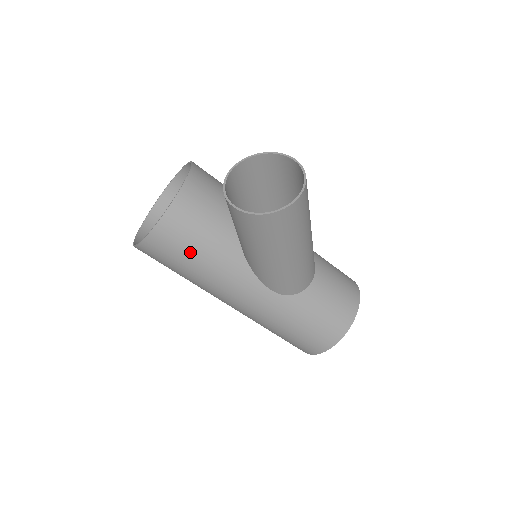
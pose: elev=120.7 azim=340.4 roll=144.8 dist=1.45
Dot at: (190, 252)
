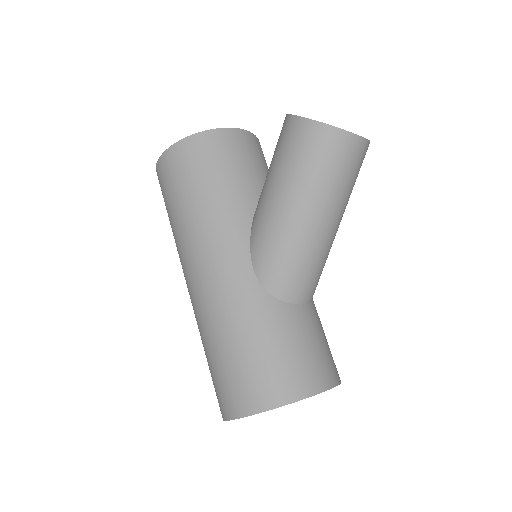
Dot at: (208, 176)
